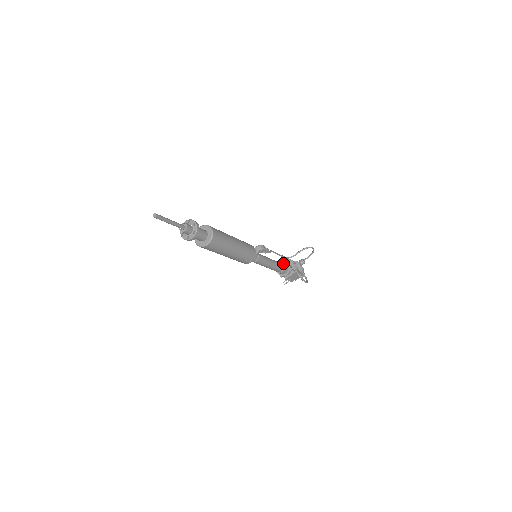
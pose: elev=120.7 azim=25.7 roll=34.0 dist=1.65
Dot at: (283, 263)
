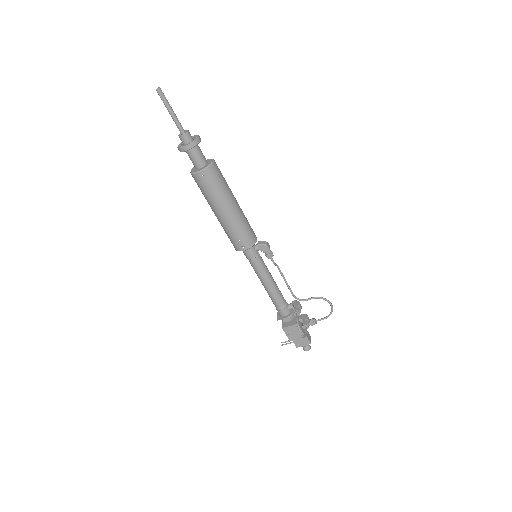
Dot at: occluded
